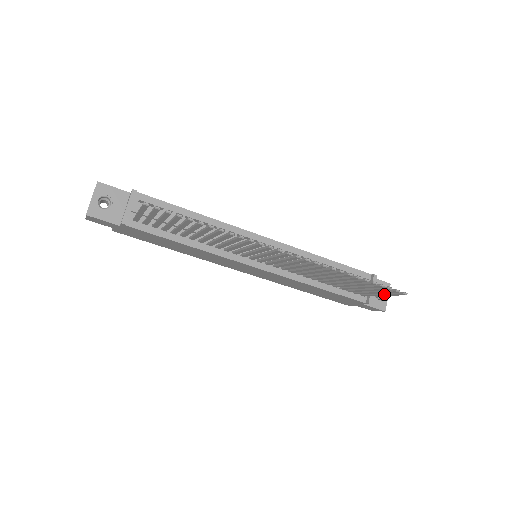
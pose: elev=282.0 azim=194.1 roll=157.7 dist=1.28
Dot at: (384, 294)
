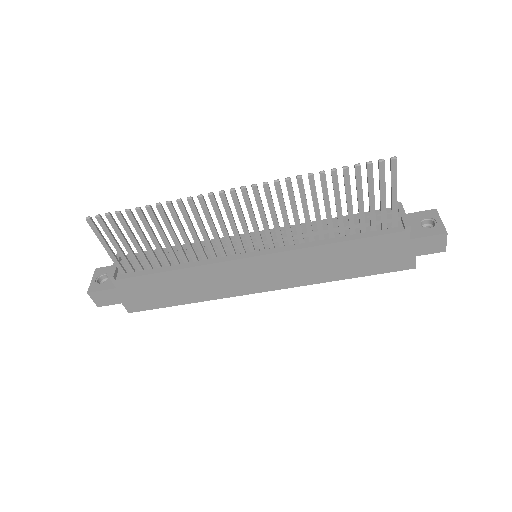
Dot at: (391, 189)
